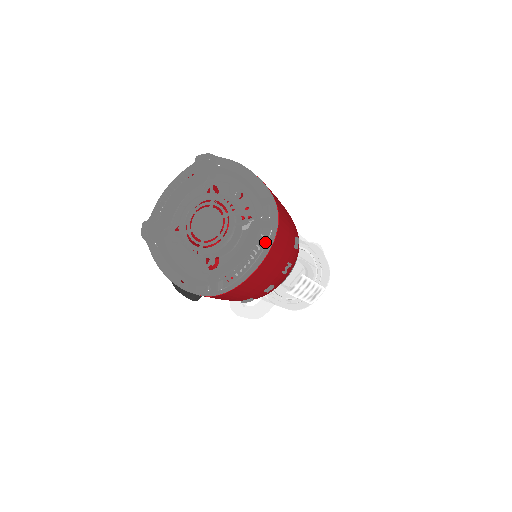
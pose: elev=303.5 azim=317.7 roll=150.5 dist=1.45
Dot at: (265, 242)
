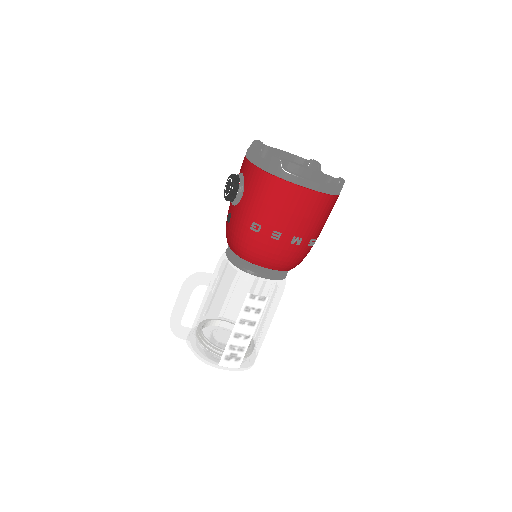
Dot at: (328, 185)
